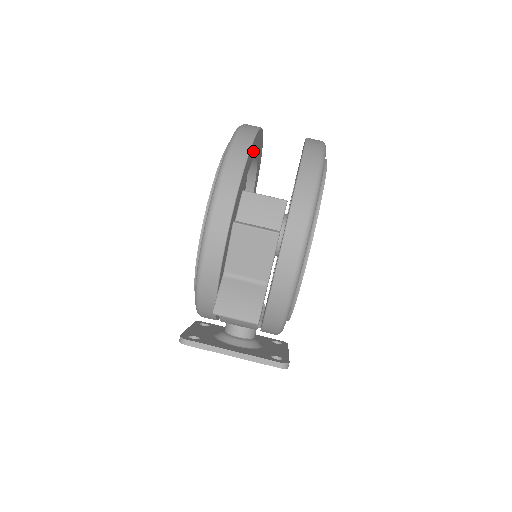
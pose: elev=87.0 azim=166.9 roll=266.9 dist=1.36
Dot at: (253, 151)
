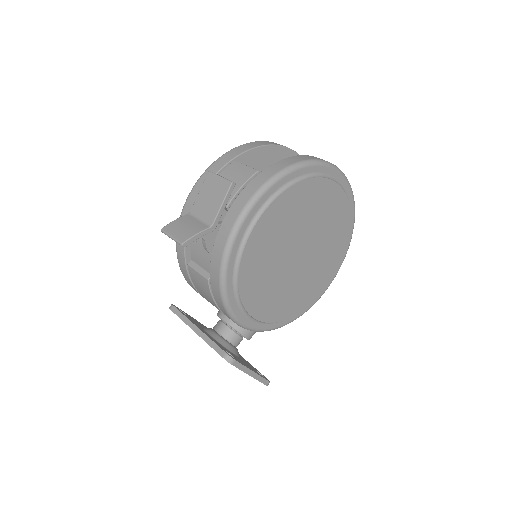
Dot at: (276, 159)
